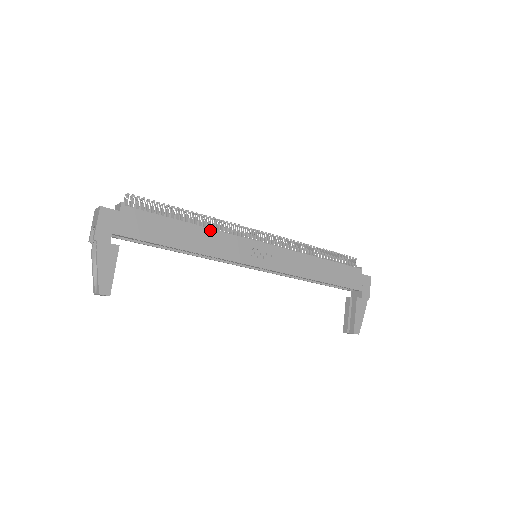
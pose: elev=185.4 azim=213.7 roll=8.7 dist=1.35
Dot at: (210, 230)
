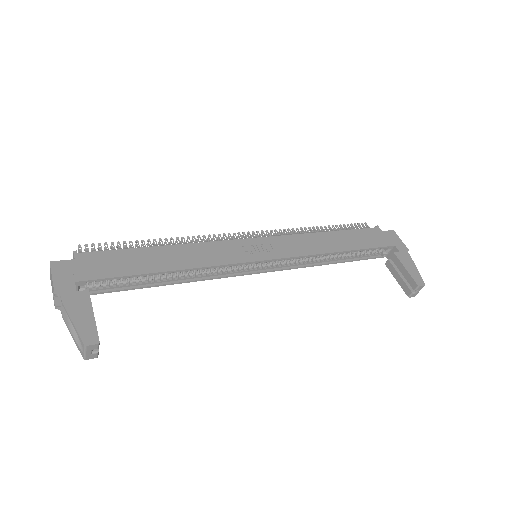
Dot at: (188, 245)
